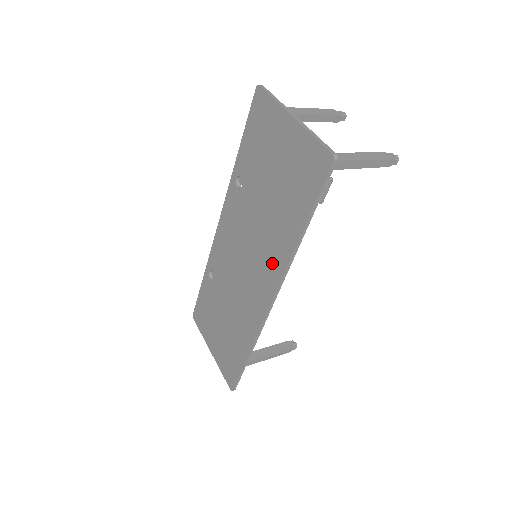
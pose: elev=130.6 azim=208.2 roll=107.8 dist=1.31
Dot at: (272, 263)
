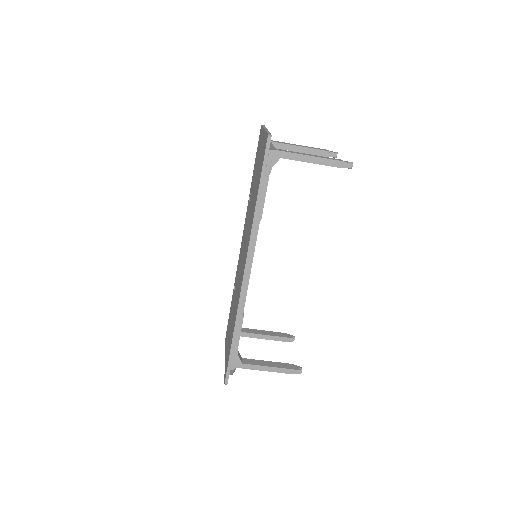
Dot at: (248, 240)
